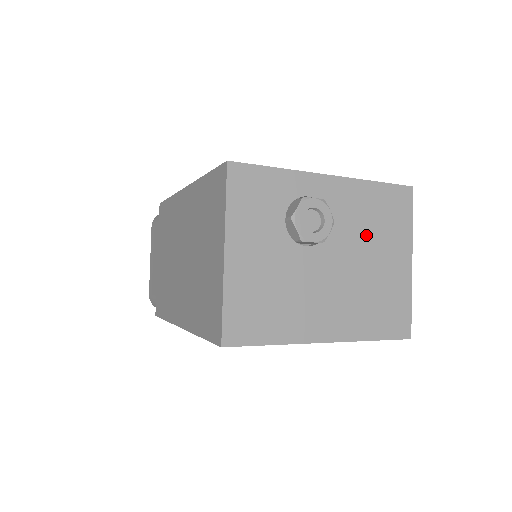
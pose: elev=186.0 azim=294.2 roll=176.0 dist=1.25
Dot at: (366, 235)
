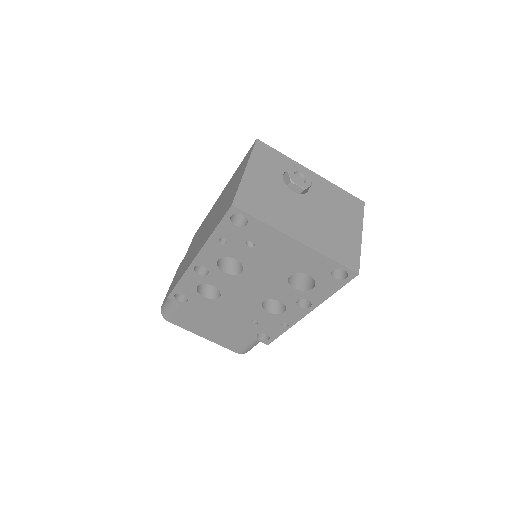
Dot at: (332, 207)
